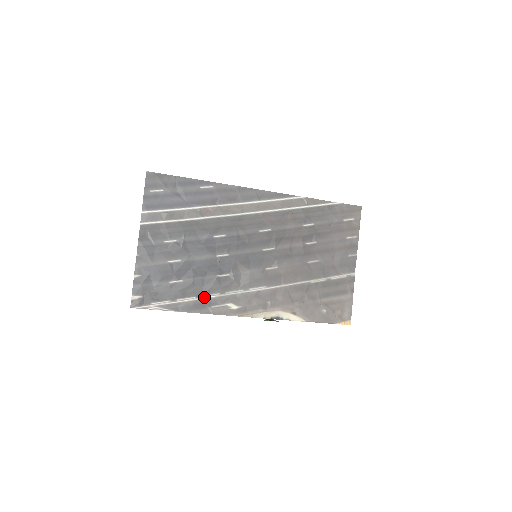
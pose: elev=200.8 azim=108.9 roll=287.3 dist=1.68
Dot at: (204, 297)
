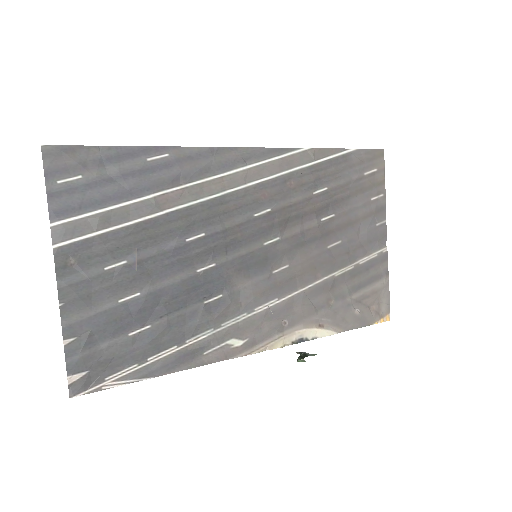
Dot at: (190, 342)
